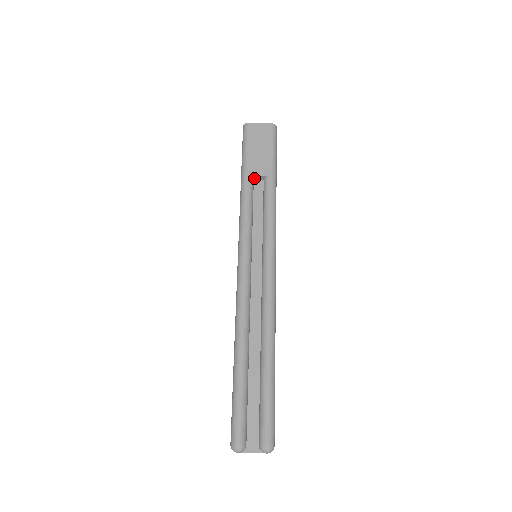
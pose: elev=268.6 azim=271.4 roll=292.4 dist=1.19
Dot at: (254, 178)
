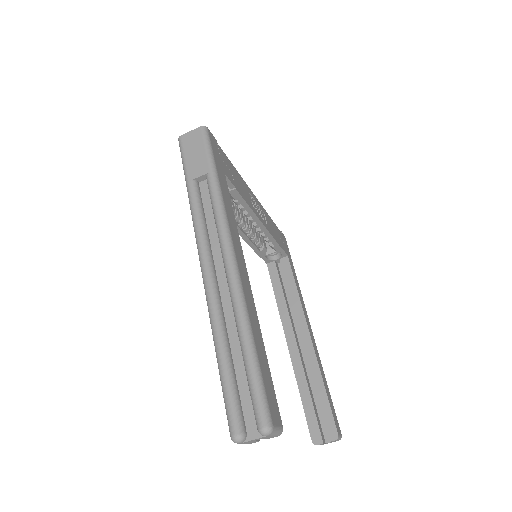
Dot at: (198, 181)
